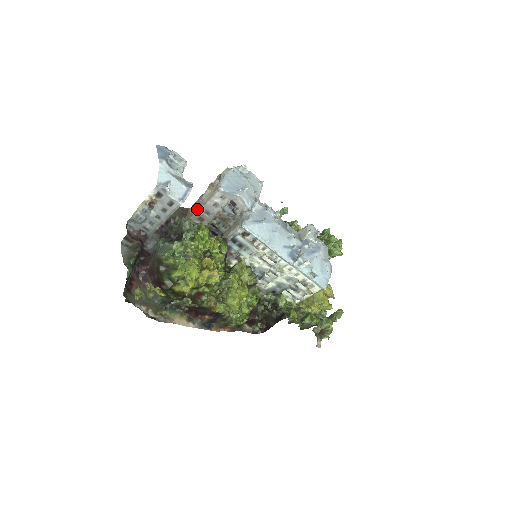
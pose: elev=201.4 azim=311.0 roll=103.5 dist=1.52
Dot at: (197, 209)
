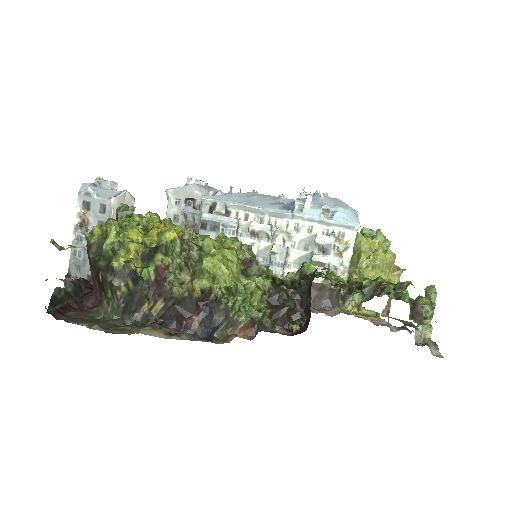
Dot at: occluded
